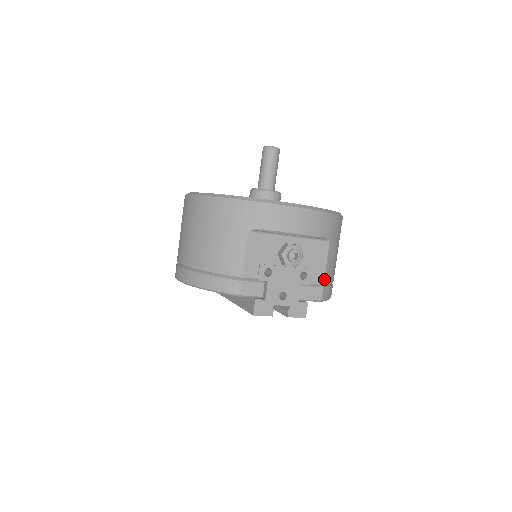
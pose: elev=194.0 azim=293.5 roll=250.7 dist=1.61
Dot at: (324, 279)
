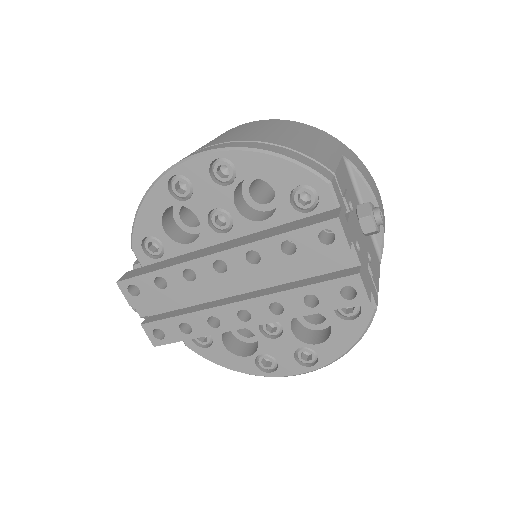
Dot at: (378, 290)
